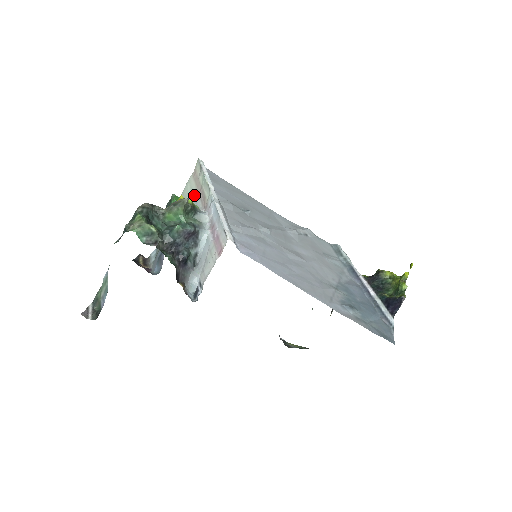
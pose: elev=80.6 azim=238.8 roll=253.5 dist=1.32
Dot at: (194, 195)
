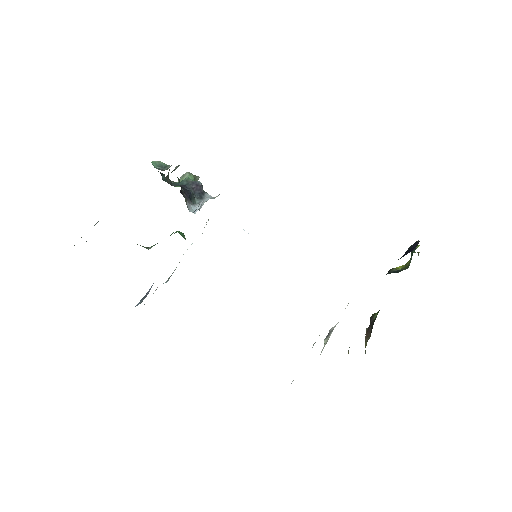
Dot at: occluded
